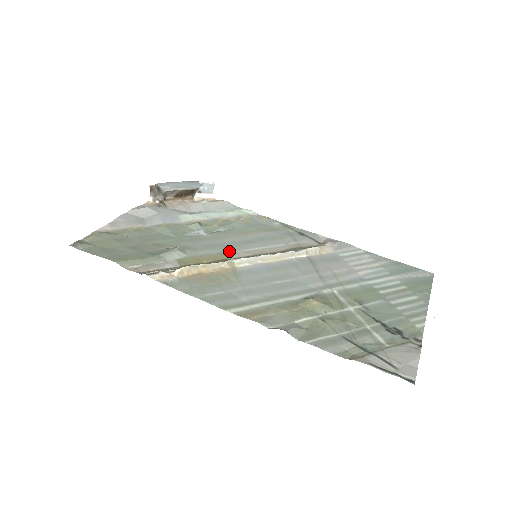
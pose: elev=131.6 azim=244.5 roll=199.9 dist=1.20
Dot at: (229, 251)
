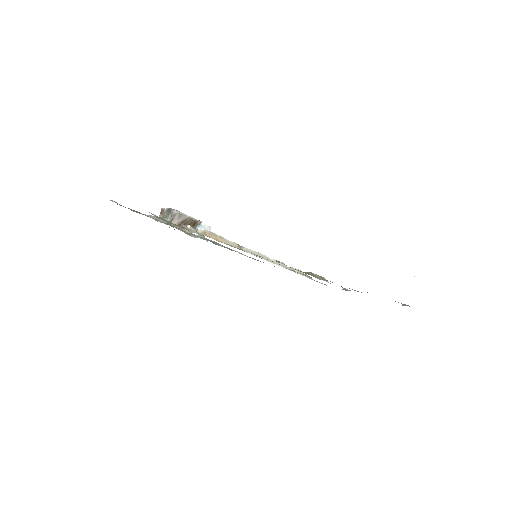
Dot at: occluded
